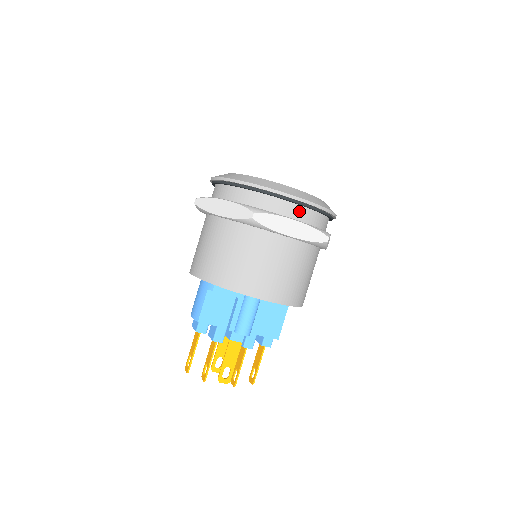
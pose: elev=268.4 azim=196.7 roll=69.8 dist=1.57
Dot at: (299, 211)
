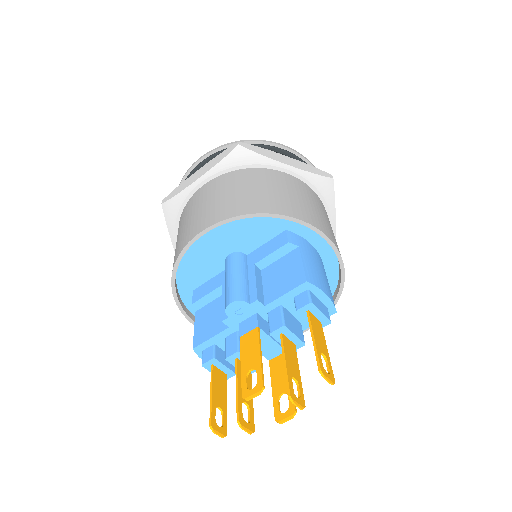
Dot at: occluded
